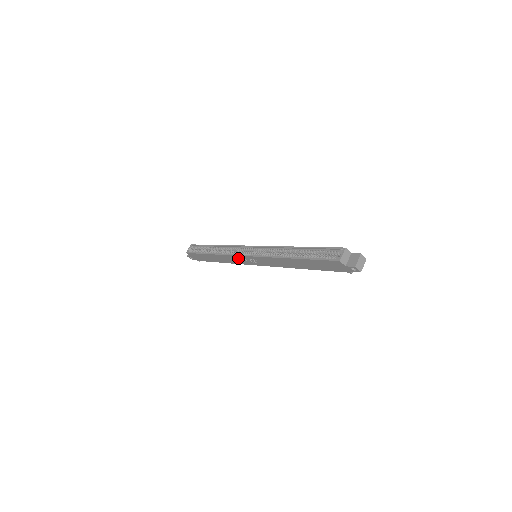
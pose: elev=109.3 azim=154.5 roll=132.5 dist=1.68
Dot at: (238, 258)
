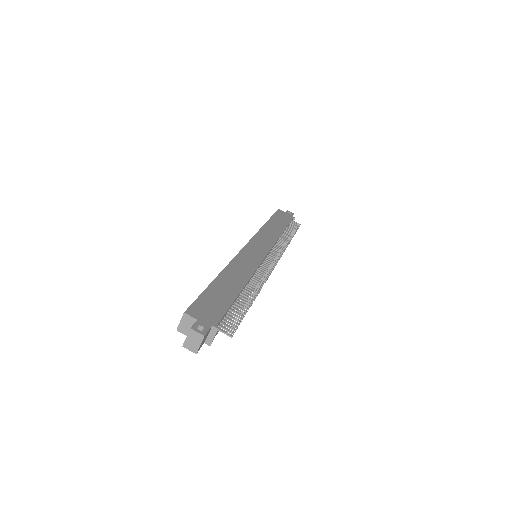
Dot at: occluded
